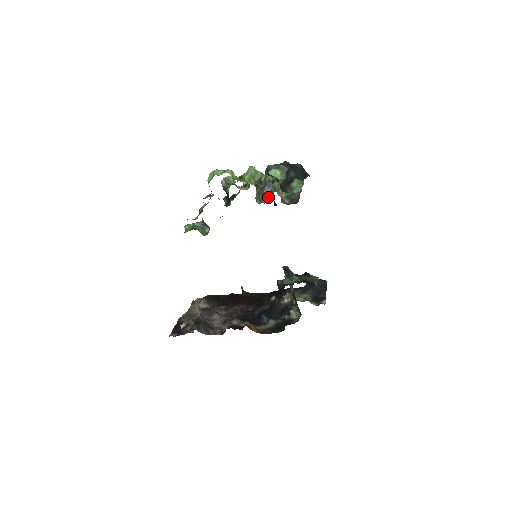
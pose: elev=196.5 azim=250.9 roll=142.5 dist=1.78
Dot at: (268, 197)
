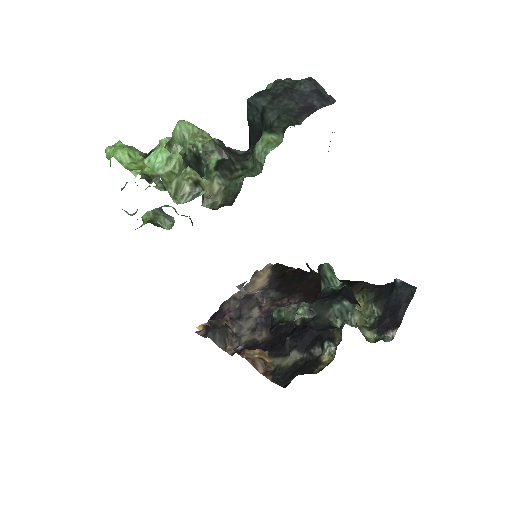
Dot at: occluded
